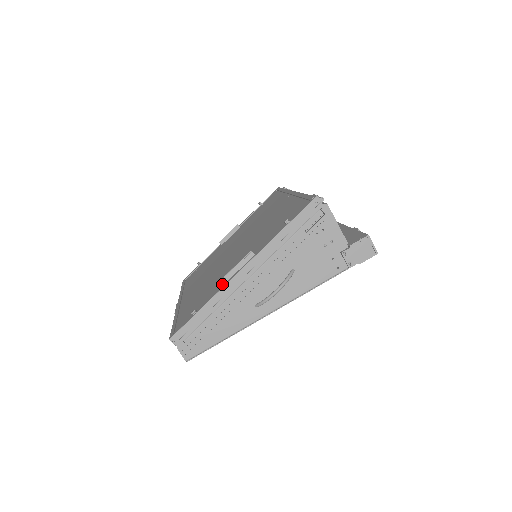
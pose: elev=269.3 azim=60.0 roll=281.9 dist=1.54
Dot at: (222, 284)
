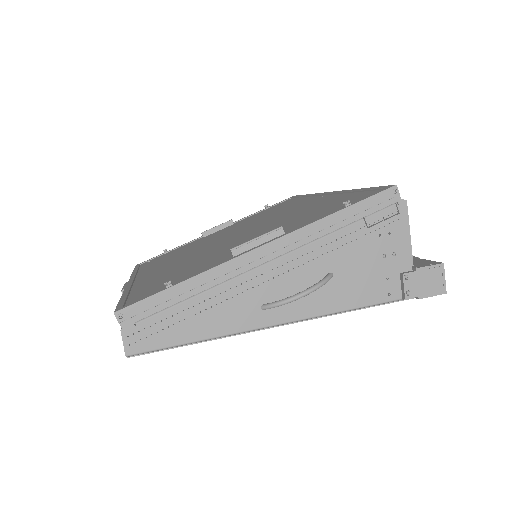
Dot at: (222, 260)
